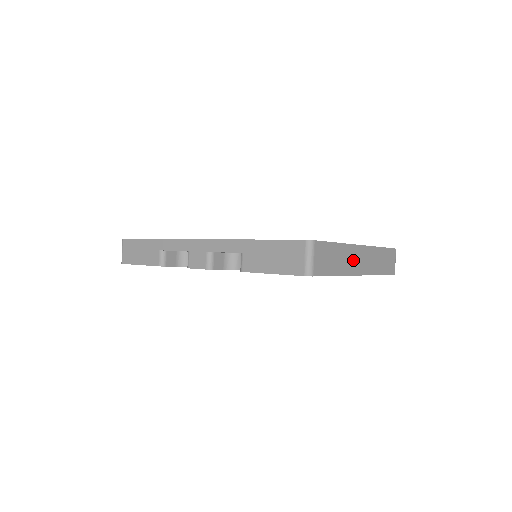
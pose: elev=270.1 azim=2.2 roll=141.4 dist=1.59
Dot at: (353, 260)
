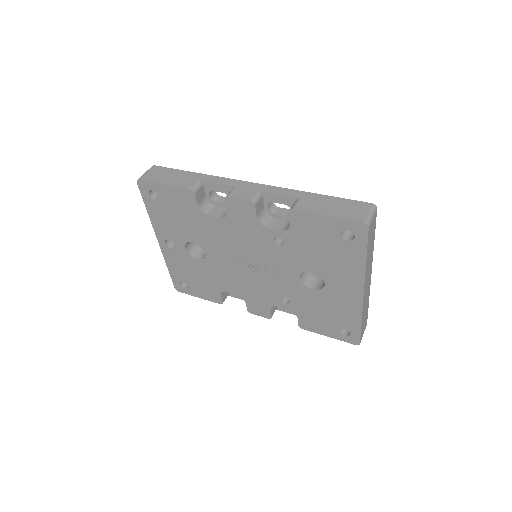
Dot at: (368, 272)
